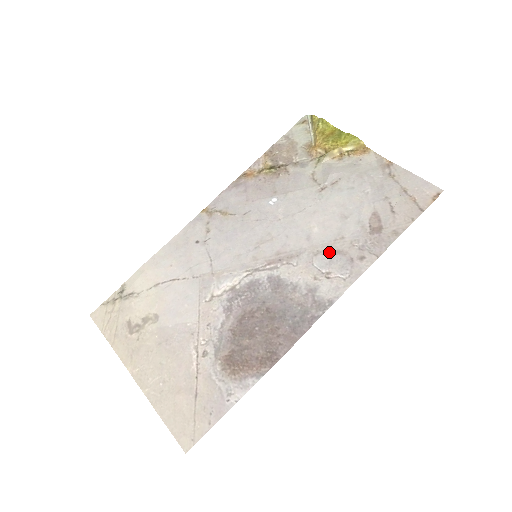
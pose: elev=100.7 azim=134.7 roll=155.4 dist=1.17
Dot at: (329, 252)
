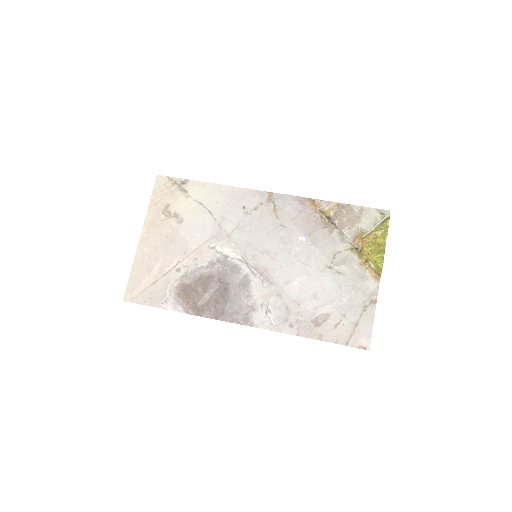
Dot at: (284, 302)
